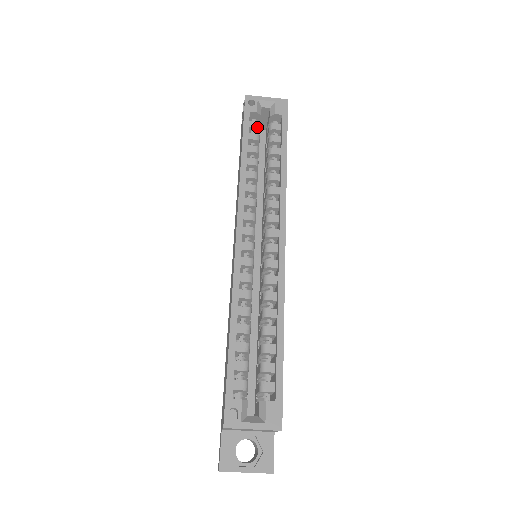
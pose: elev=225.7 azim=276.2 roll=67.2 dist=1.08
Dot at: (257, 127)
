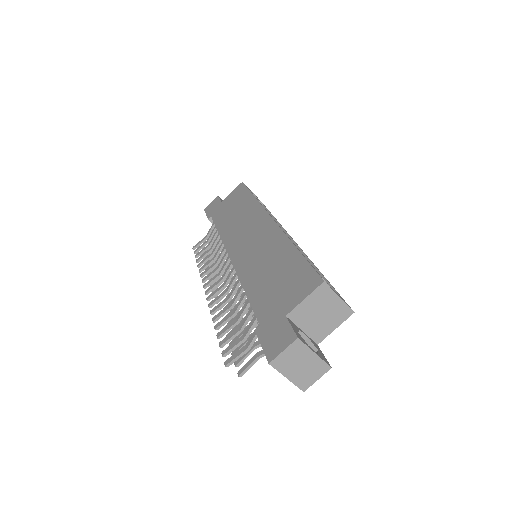
Dot at: occluded
